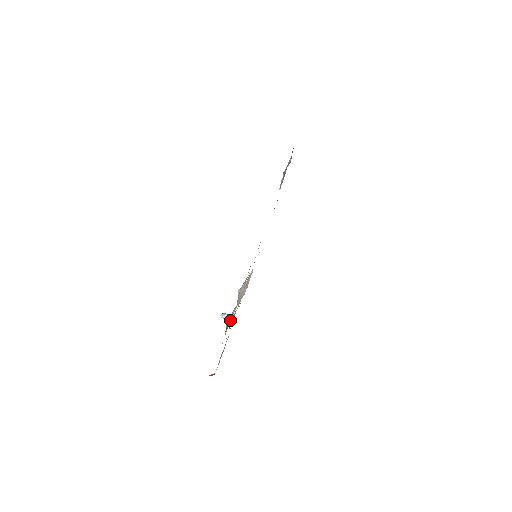
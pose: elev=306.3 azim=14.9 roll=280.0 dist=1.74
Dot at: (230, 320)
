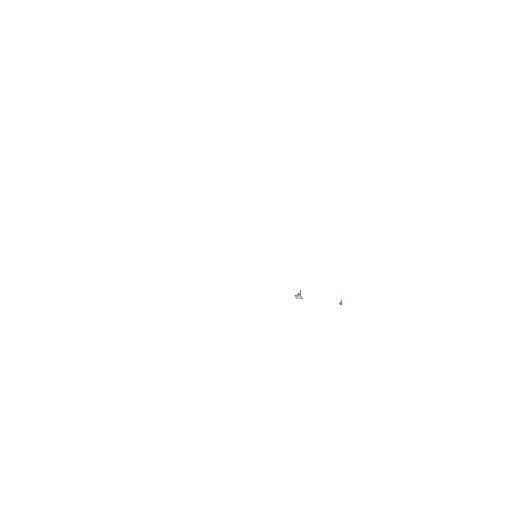
Dot at: occluded
